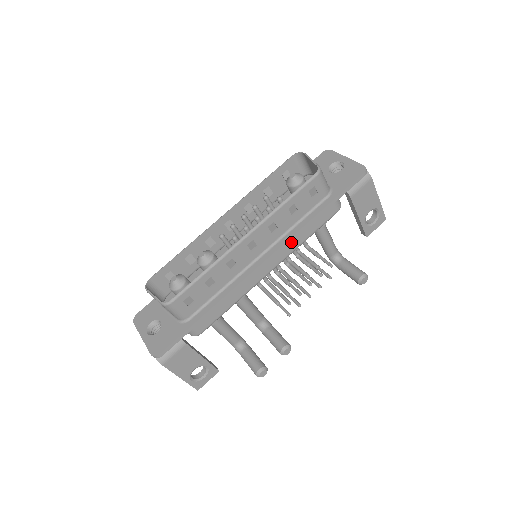
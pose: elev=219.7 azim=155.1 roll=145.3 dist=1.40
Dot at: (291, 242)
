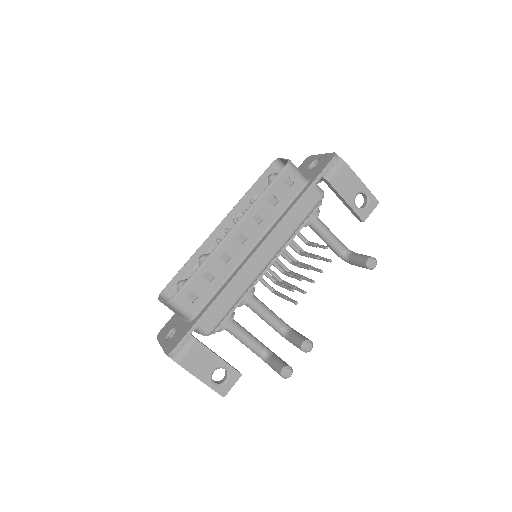
Dot at: (280, 232)
